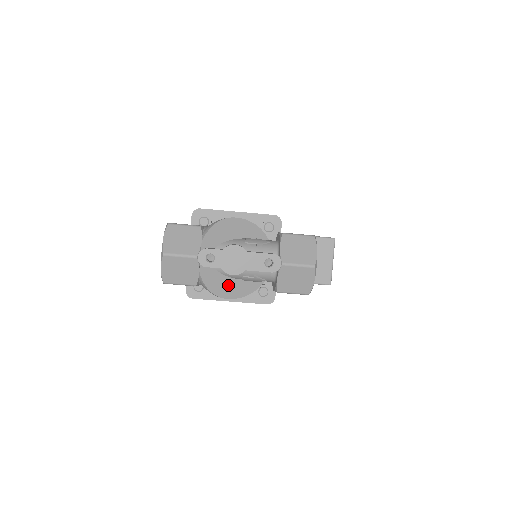
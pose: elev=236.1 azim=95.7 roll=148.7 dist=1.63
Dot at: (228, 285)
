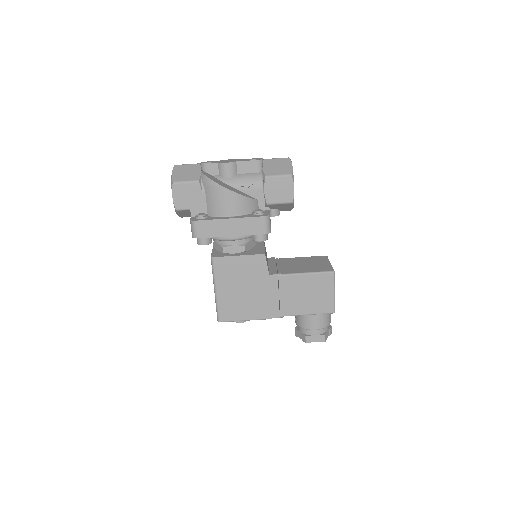
Dot at: (225, 185)
